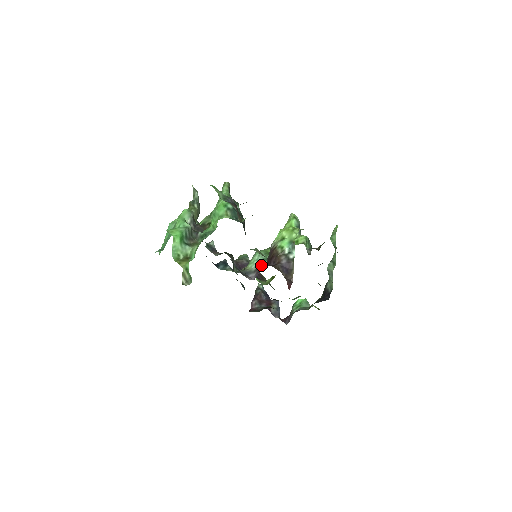
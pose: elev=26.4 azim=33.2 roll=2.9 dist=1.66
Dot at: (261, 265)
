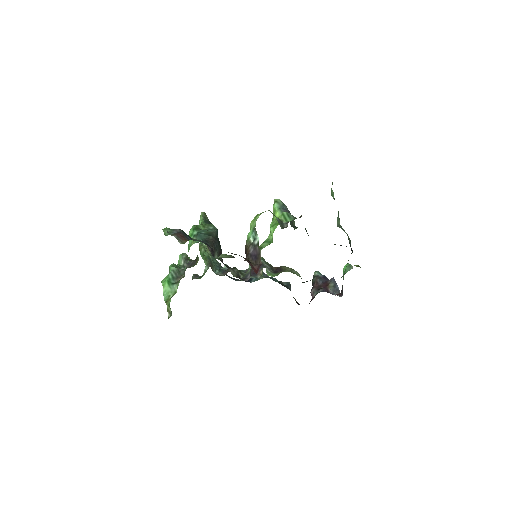
Dot at: occluded
